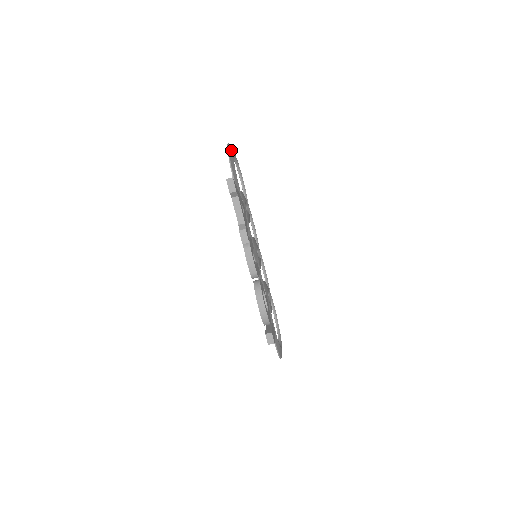
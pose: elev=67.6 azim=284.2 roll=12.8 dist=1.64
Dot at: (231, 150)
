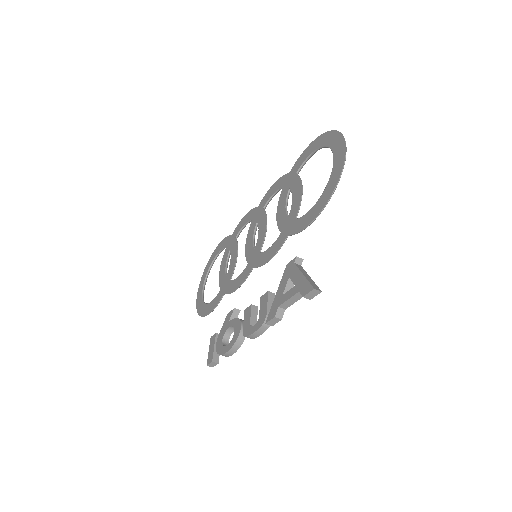
Dot at: (341, 165)
